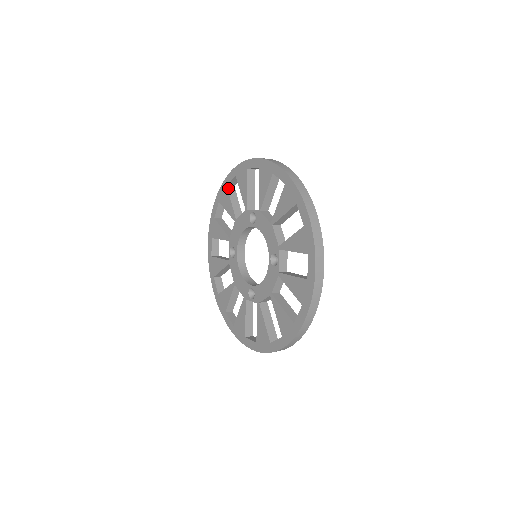
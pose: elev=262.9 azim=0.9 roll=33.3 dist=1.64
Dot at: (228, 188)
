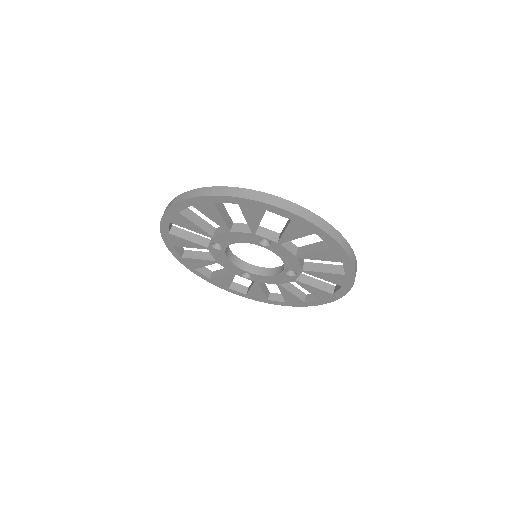
Dot at: (215, 203)
